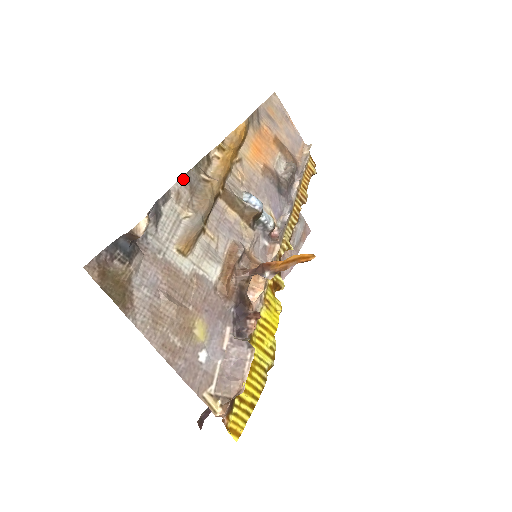
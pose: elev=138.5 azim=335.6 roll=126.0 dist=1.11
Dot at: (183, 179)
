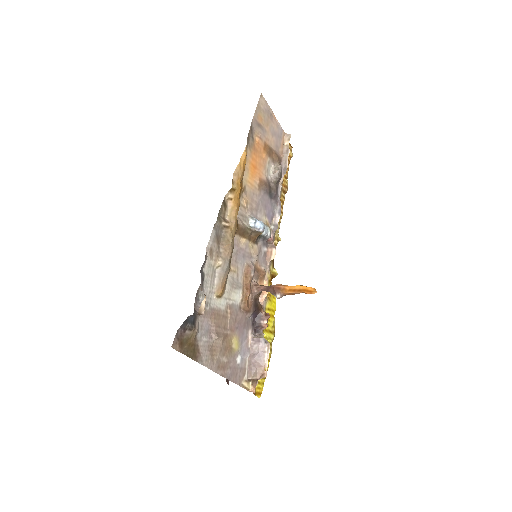
Dot at: (212, 235)
